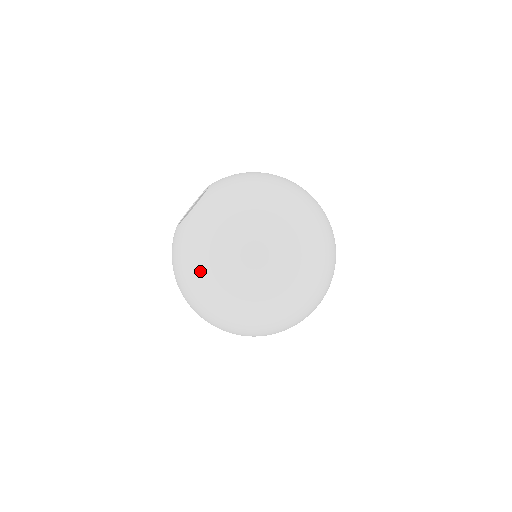
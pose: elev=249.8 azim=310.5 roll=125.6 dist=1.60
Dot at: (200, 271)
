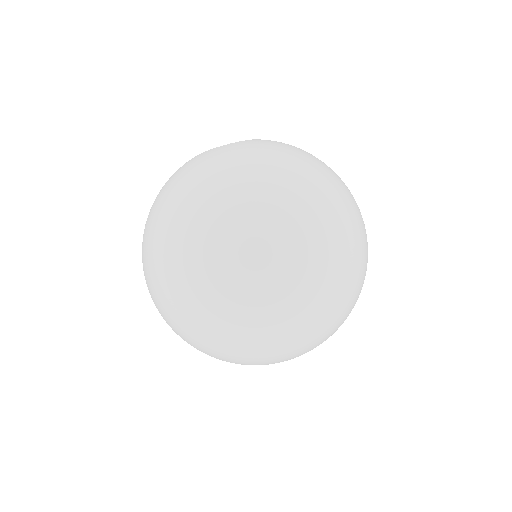
Dot at: (145, 224)
